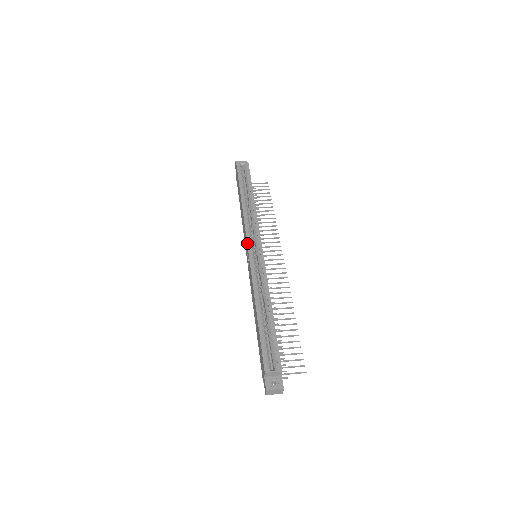
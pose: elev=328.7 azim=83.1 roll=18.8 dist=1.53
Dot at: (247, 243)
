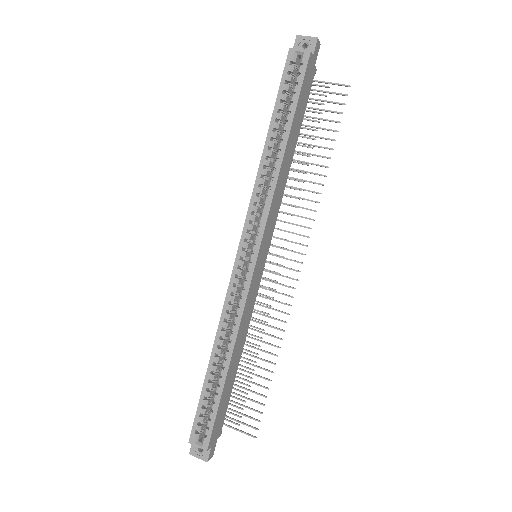
Dot at: (239, 244)
